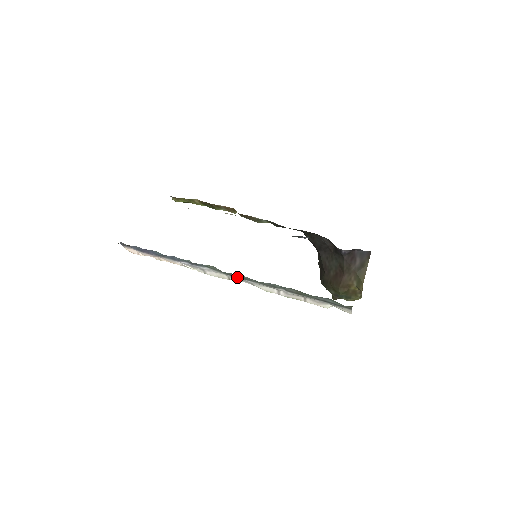
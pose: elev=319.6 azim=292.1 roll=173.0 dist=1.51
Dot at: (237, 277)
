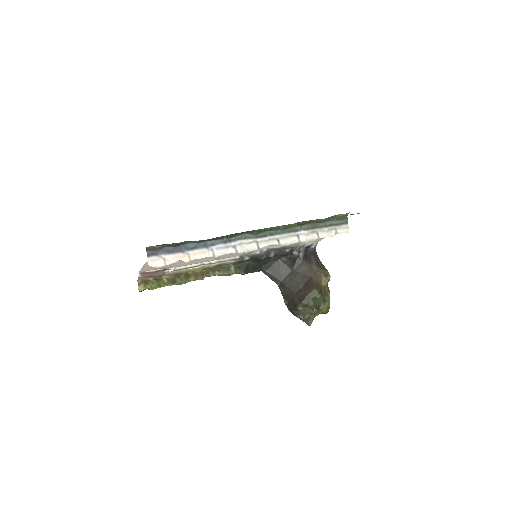
Dot at: (266, 236)
